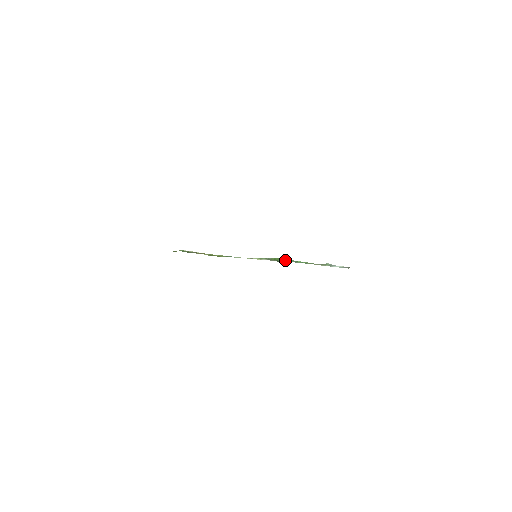
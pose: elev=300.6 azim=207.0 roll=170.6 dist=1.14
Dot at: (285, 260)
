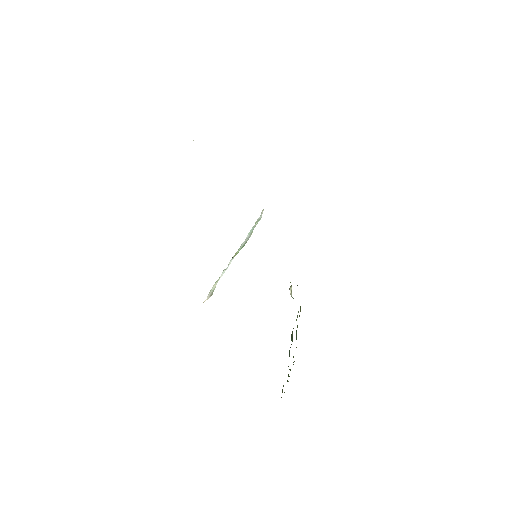
Dot at: occluded
